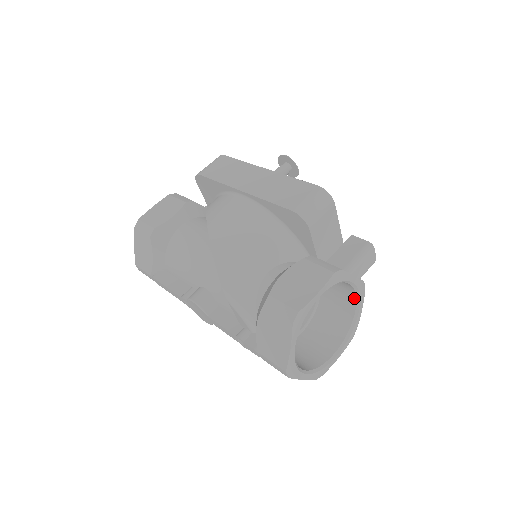
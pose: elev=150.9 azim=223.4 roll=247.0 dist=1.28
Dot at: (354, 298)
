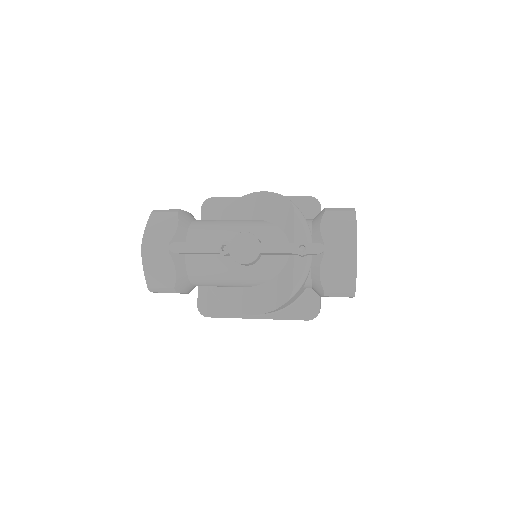
Dot at: occluded
